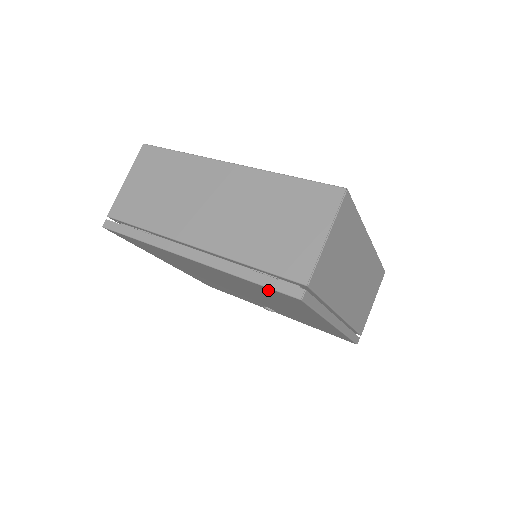
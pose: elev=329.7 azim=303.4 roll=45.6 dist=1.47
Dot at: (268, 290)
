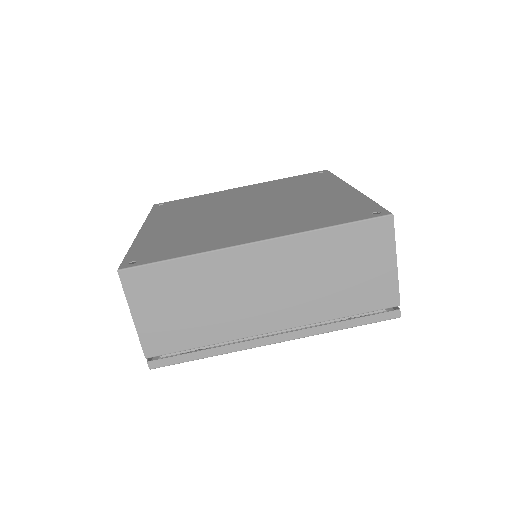
Dot at: occluded
